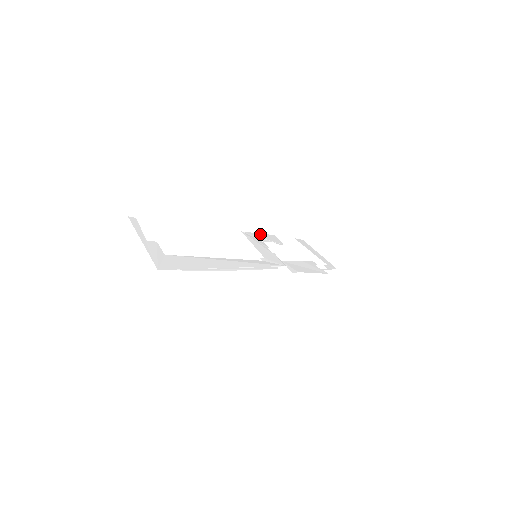
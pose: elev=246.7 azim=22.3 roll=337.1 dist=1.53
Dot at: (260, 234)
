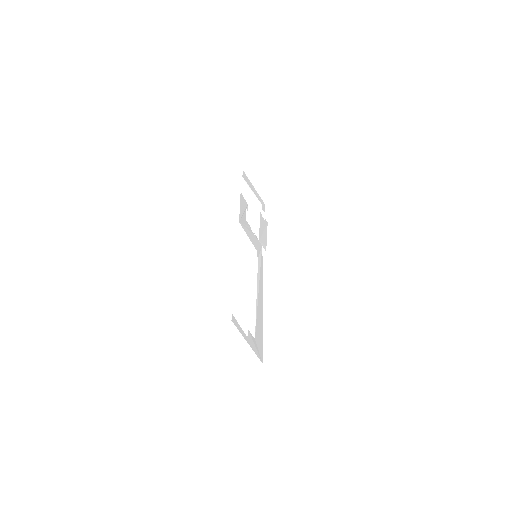
Dot at: (241, 207)
